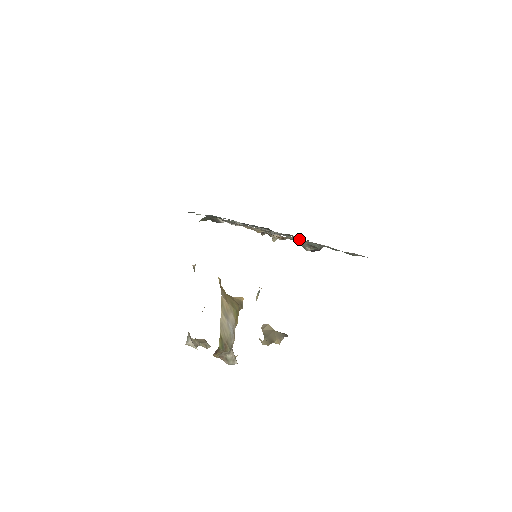
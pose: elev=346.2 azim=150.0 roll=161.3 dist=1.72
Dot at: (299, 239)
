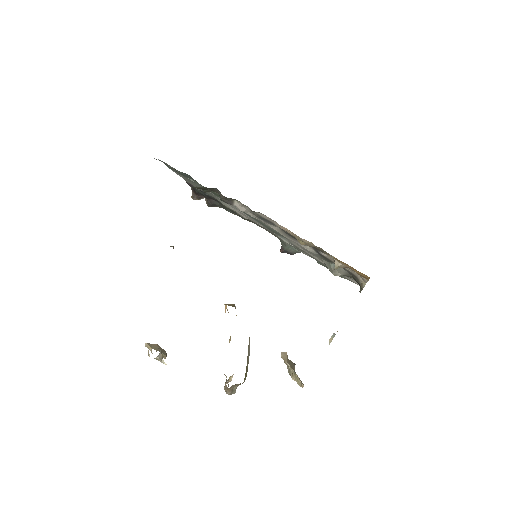
Dot at: (290, 242)
